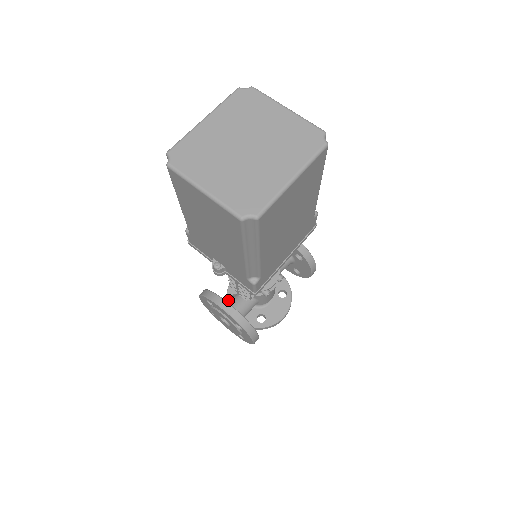
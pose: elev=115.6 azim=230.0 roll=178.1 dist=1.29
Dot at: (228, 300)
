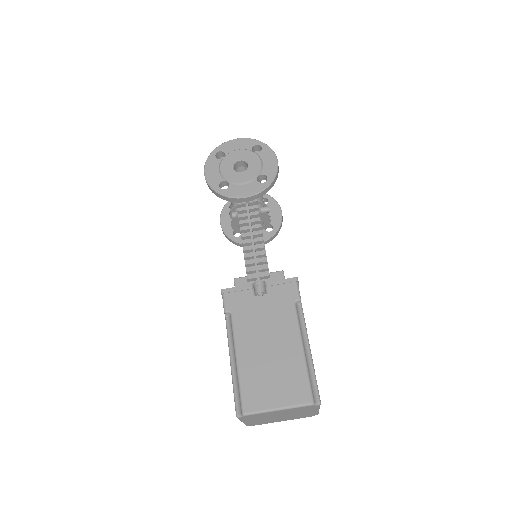
Dot at: occluded
